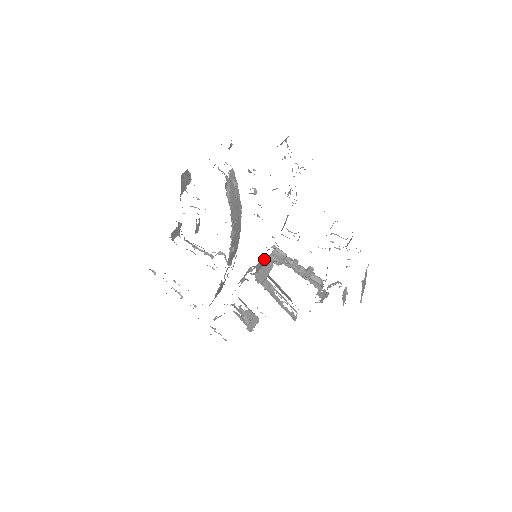
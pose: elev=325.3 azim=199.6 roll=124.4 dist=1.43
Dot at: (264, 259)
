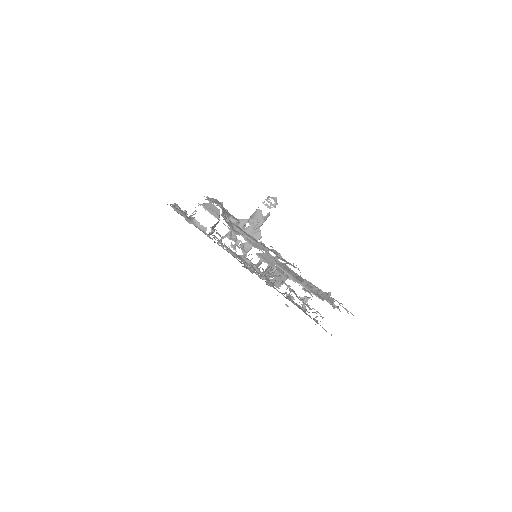
Dot at: (259, 232)
